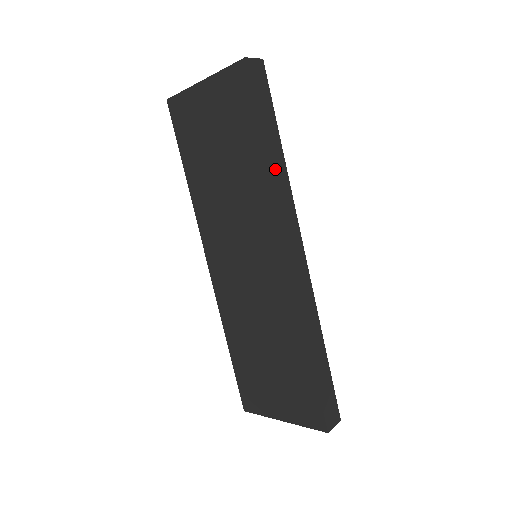
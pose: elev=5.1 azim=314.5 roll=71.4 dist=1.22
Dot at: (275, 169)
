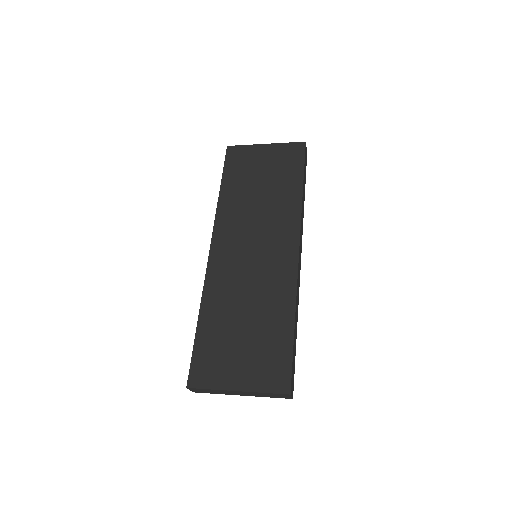
Dot at: (303, 200)
